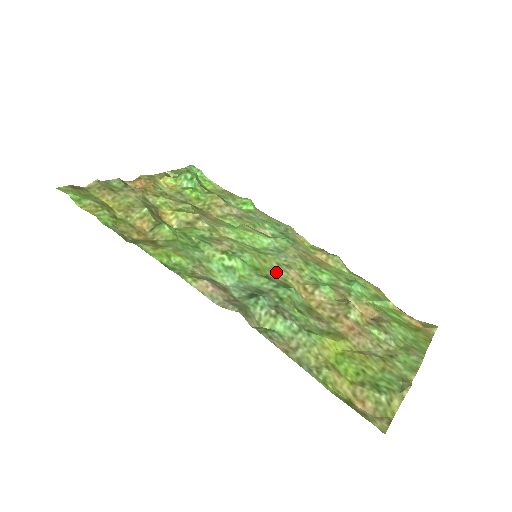
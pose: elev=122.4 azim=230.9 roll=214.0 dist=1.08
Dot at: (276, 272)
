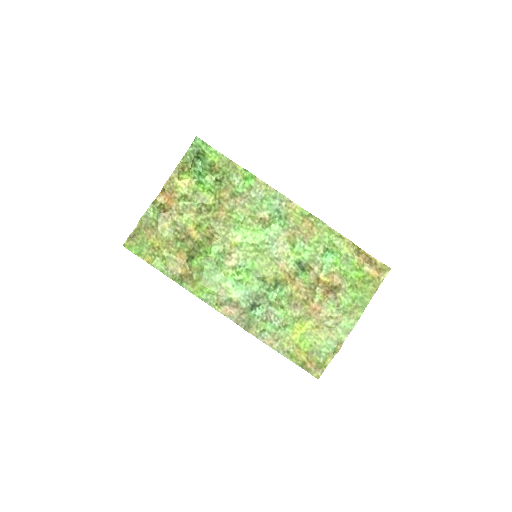
Dot at: (270, 269)
